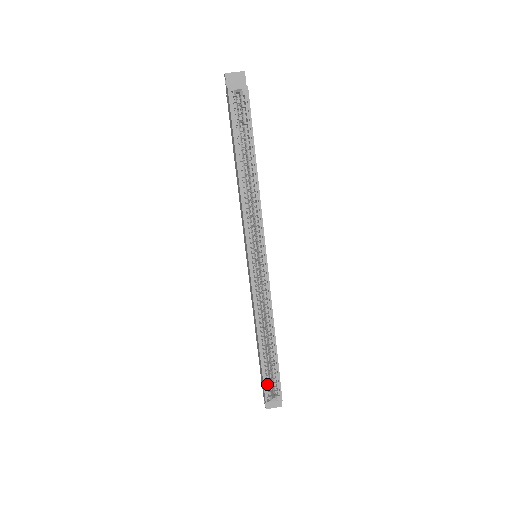
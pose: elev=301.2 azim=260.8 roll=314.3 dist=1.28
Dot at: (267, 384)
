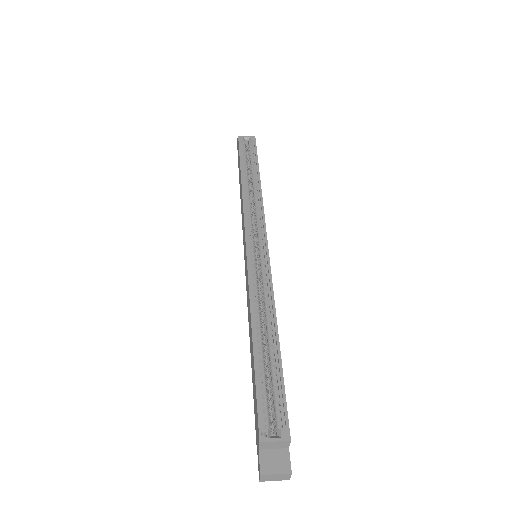
Dot at: (263, 406)
